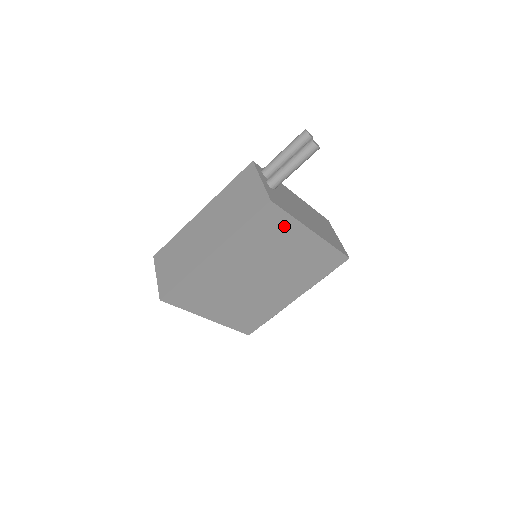
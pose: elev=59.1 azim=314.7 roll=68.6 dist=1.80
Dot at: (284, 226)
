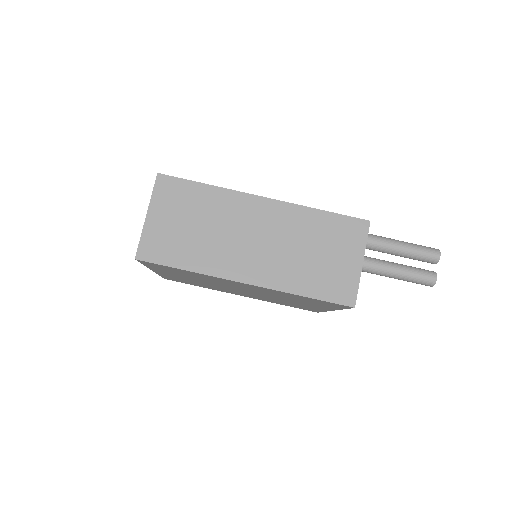
Dot at: (326, 305)
